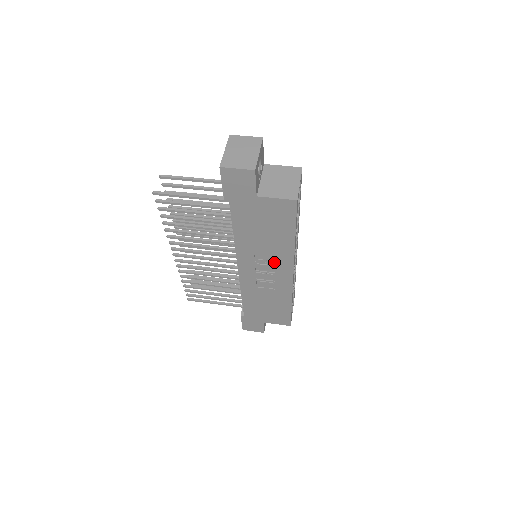
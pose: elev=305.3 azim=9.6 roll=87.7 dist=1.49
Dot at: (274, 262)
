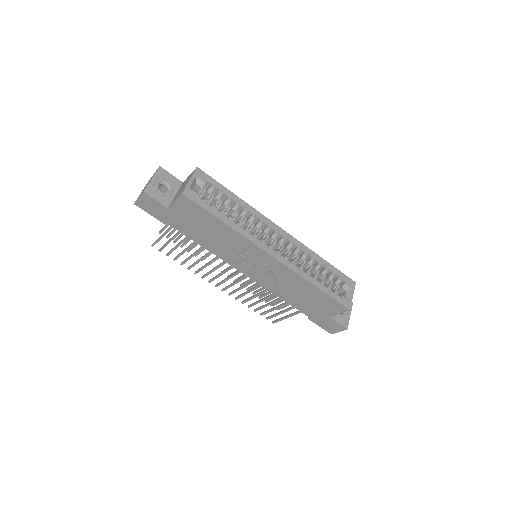
Dot at: (248, 252)
